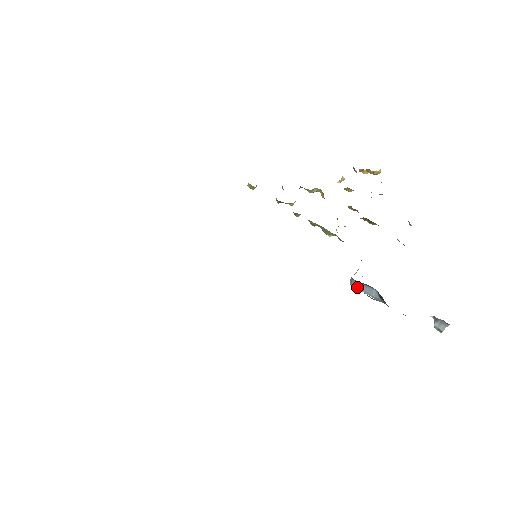
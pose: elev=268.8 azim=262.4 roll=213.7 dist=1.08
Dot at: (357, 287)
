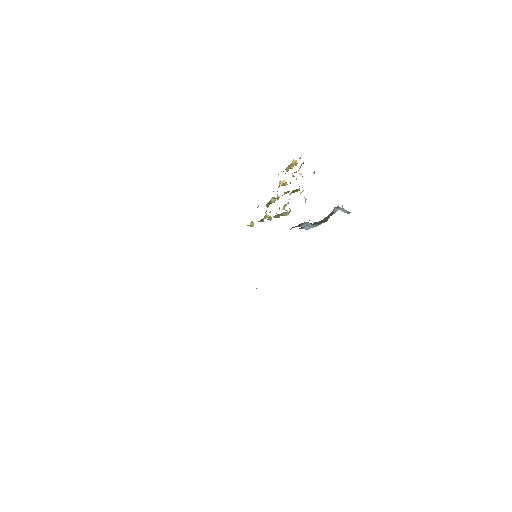
Dot at: (307, 228)
